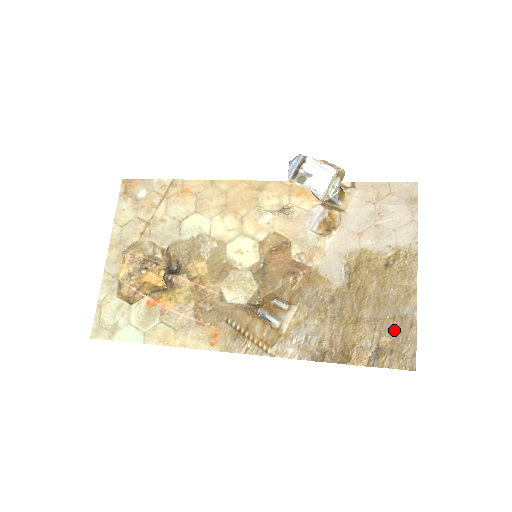
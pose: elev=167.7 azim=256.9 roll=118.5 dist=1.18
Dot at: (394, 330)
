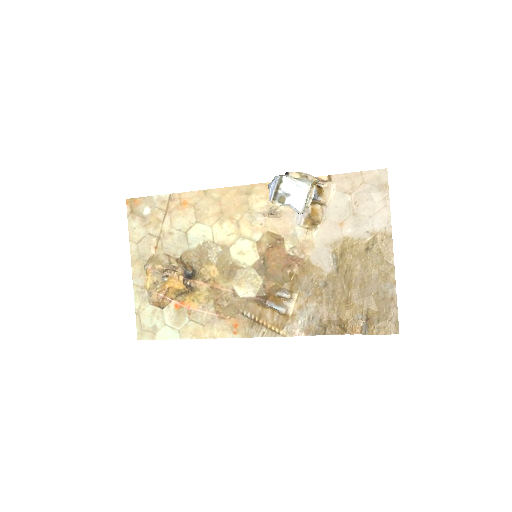
Dot at: (379, 303)
